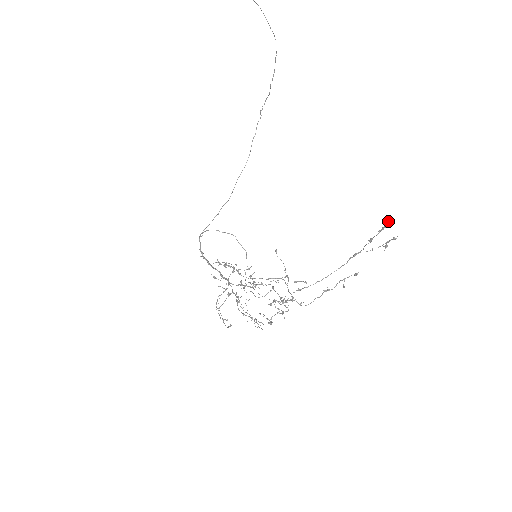
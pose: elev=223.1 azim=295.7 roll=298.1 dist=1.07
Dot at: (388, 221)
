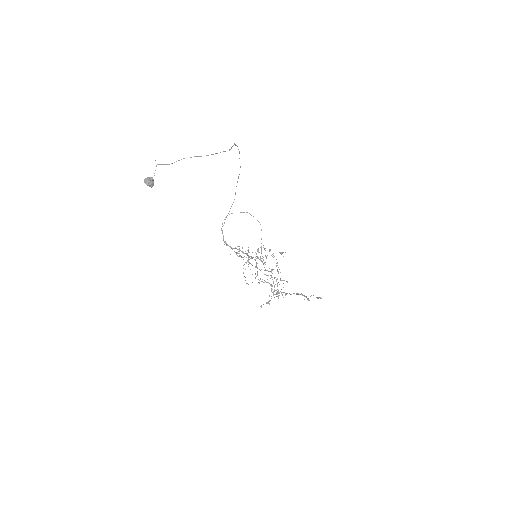
Dot at: (309, 300)
